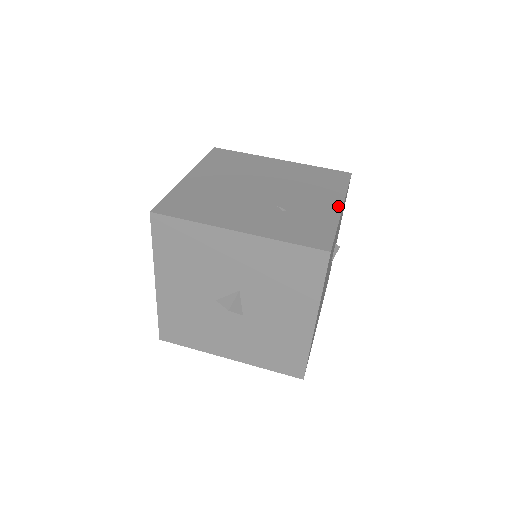
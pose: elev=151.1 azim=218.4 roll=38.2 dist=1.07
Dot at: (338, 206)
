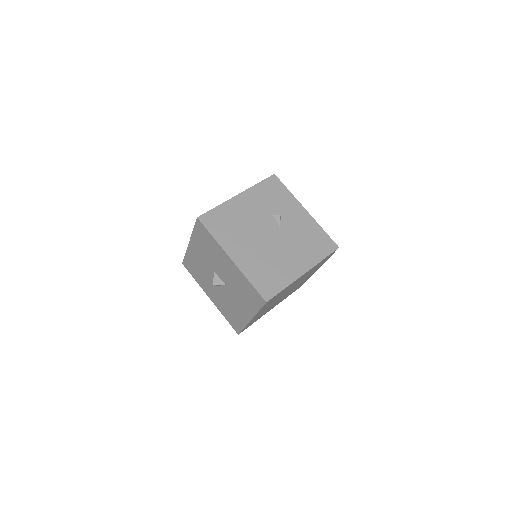
Dot at: (236, 196)
